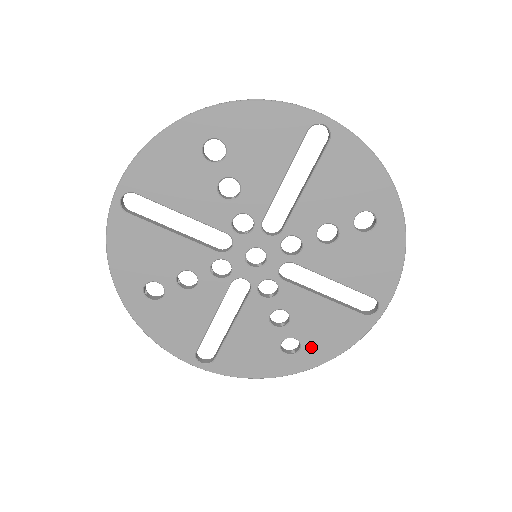
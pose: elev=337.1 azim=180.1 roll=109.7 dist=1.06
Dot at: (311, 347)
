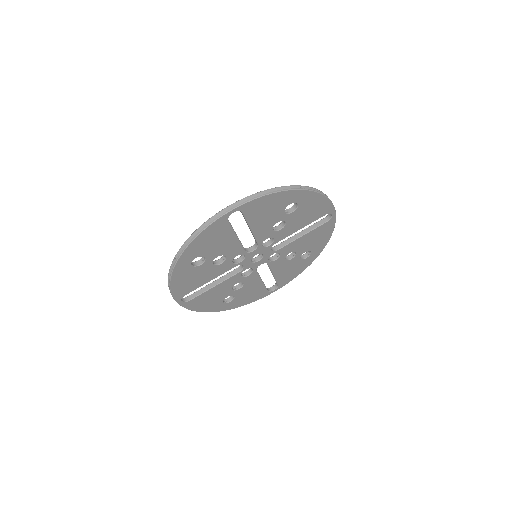
Dot at: (315, 247)
